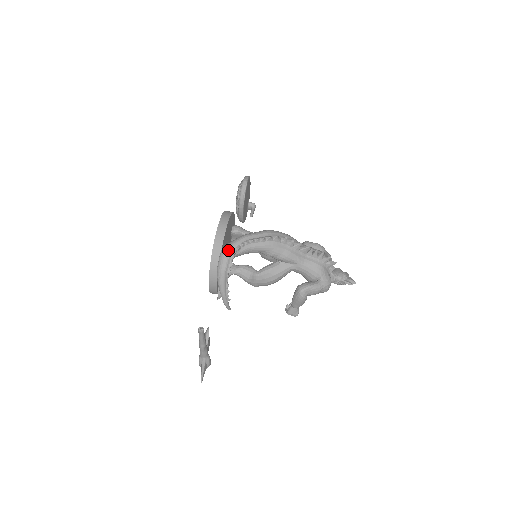
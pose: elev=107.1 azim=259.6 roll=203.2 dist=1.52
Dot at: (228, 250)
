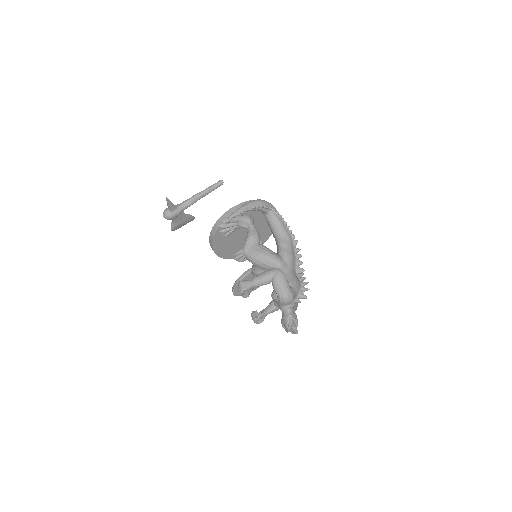
Dot at: occluded
